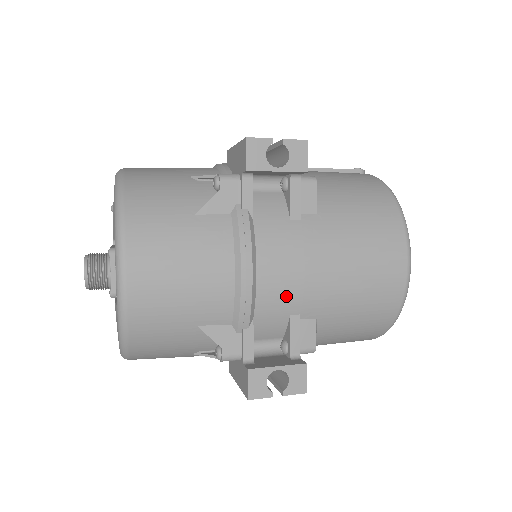
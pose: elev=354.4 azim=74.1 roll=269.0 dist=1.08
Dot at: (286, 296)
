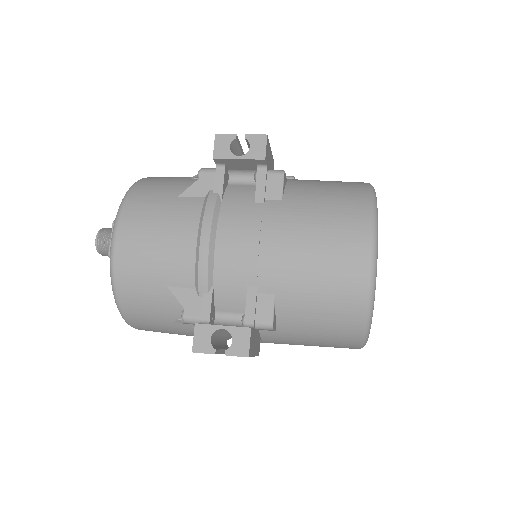
Dot at: (242, 266)
